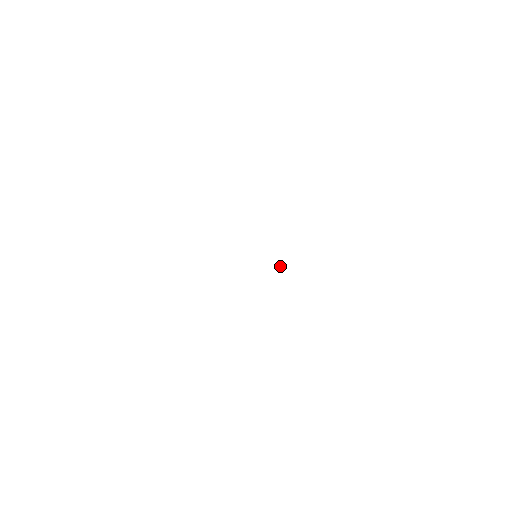
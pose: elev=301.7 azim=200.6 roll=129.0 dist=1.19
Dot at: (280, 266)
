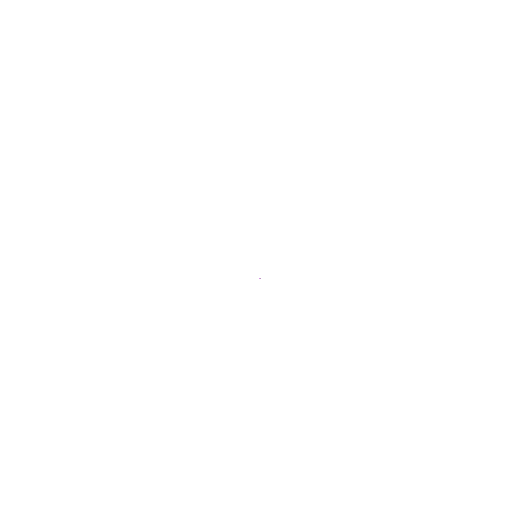
Dot at: occluded
